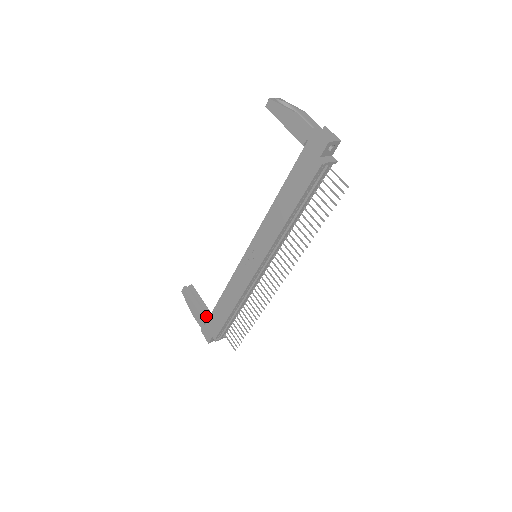
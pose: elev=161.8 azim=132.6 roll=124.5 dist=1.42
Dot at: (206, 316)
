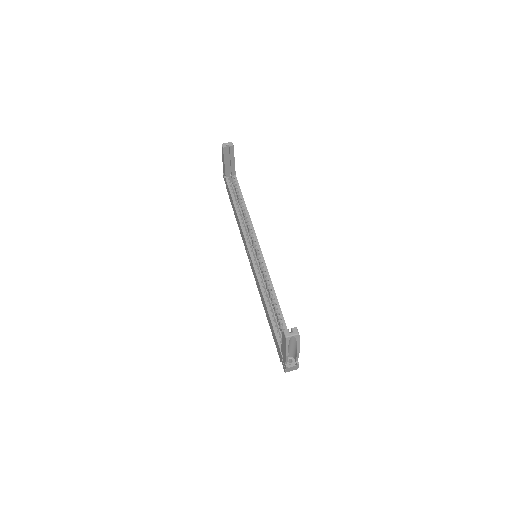
Dot at: occluded
